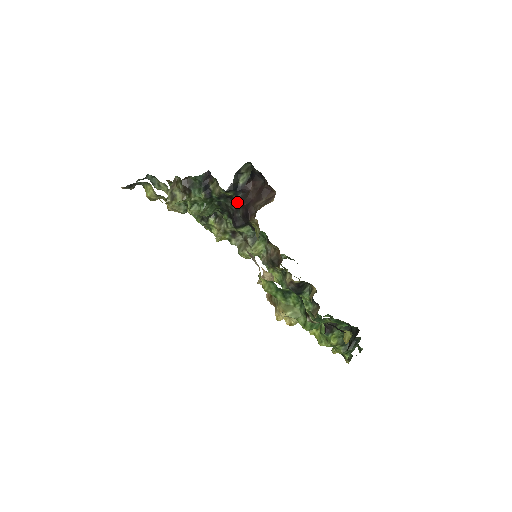
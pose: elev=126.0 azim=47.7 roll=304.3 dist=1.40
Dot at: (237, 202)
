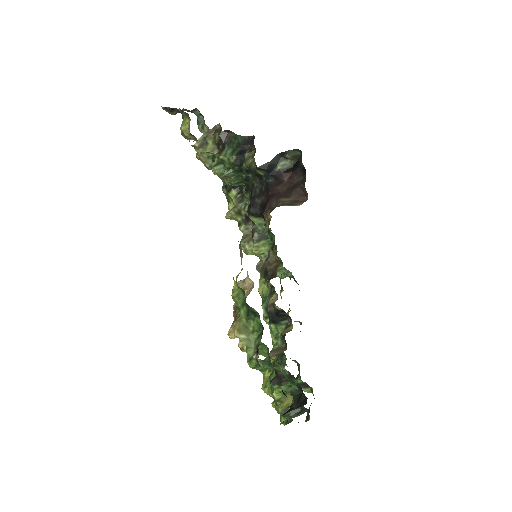
Dot at: (264, 186)
